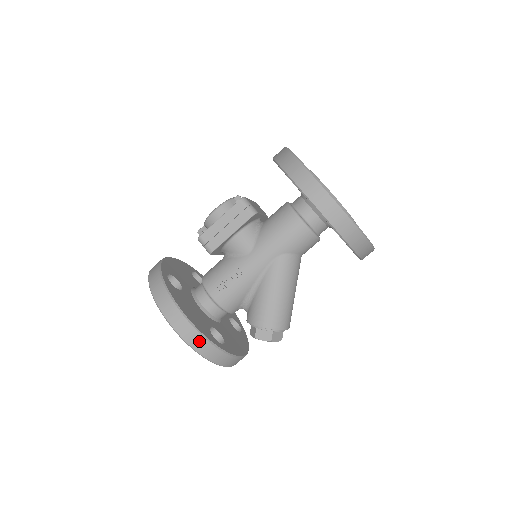
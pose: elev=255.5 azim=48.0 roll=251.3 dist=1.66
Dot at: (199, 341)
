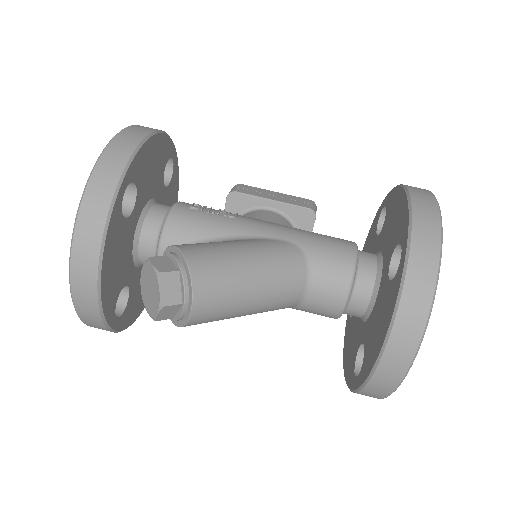
Dot at: (124, 148)
